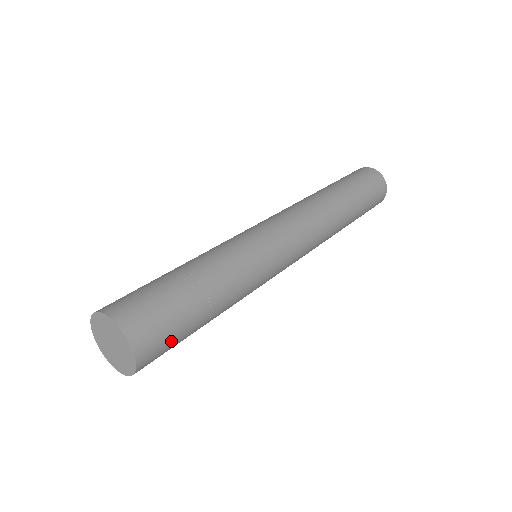
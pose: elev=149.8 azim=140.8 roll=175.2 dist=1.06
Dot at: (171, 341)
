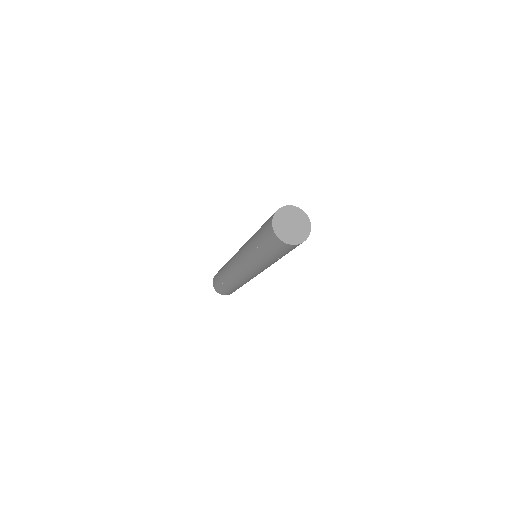
Dot at: occluded
